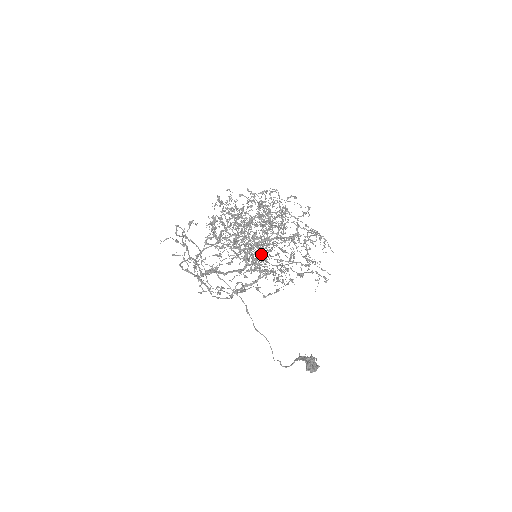
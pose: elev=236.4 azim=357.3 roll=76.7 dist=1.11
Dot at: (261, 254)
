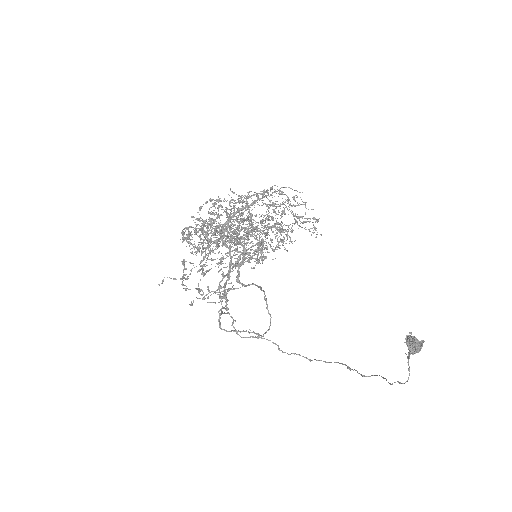
Dot at: (259, 252)
